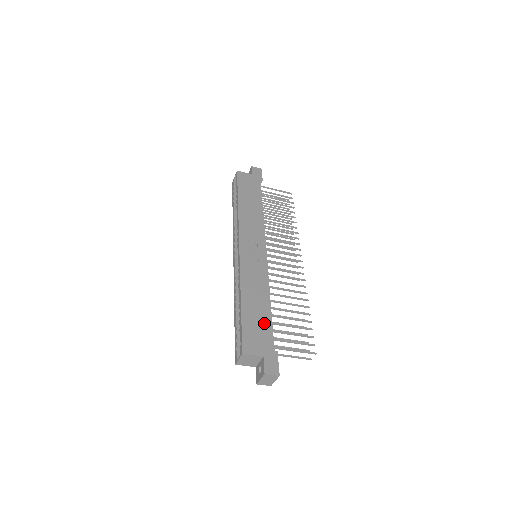
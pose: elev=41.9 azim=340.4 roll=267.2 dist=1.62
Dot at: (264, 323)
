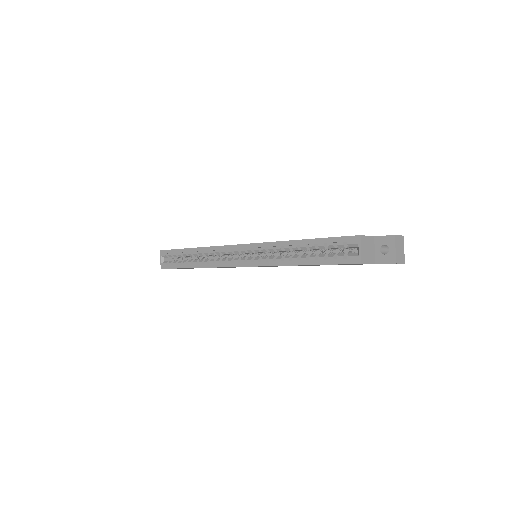
Dot at: occluded
